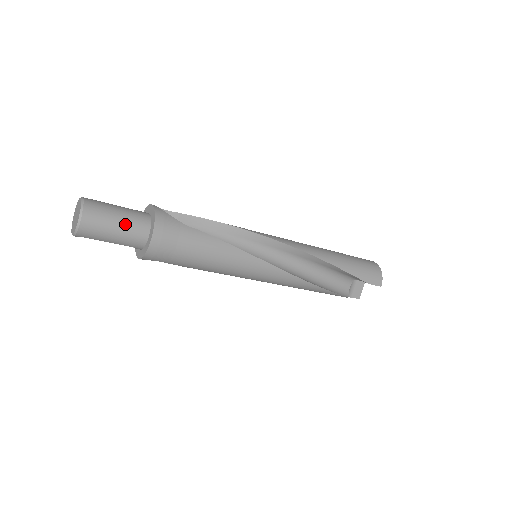
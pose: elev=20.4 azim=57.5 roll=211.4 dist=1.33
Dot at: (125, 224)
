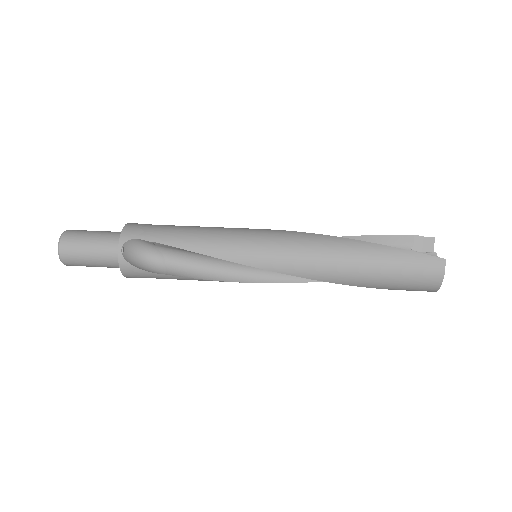
Dot at: occluded
